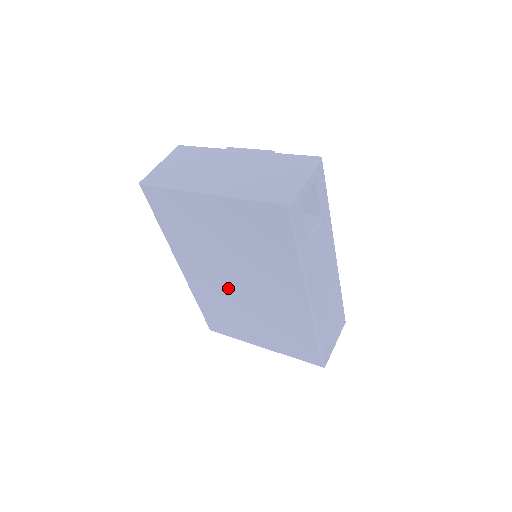
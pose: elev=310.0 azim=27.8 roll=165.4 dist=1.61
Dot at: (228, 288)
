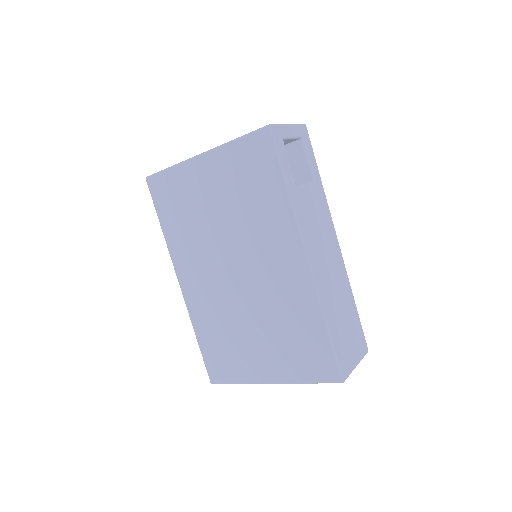
Dot at: (225, 287)
